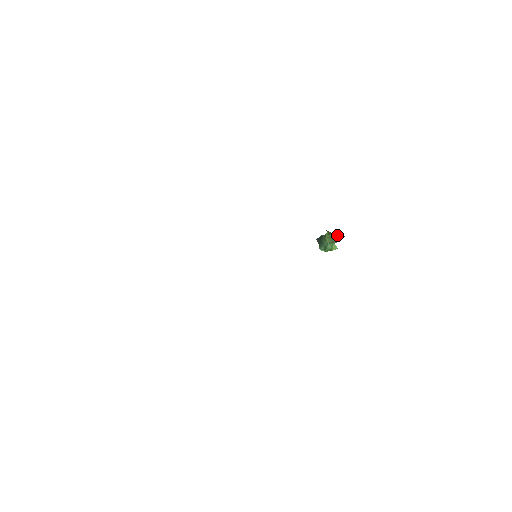
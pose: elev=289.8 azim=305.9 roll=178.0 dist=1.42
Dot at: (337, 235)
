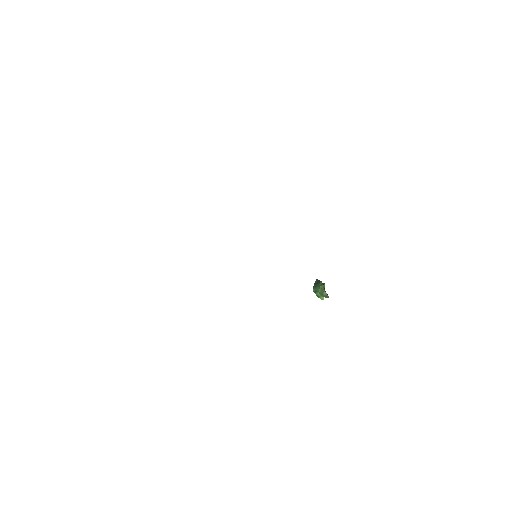
Dot at: occluded
